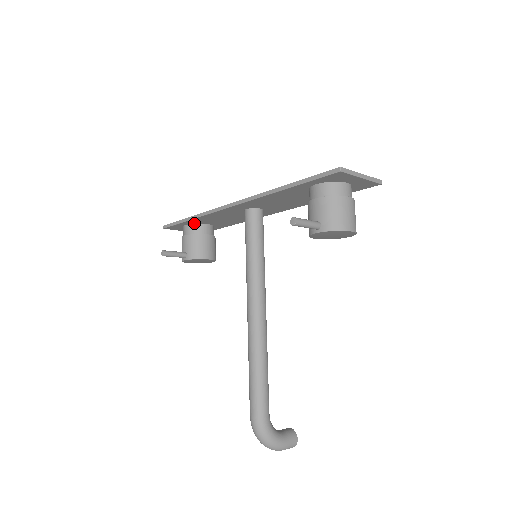
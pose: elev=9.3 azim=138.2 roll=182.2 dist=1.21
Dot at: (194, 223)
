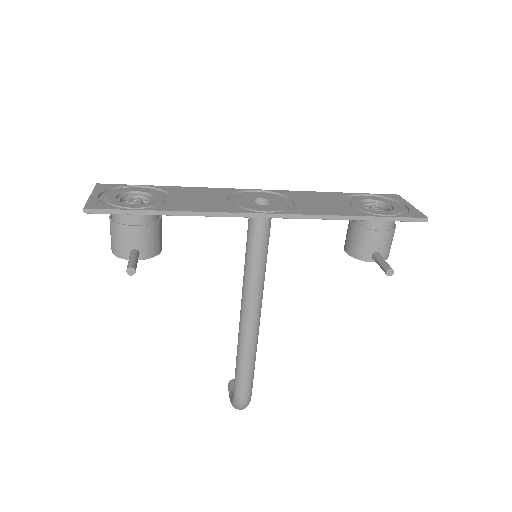
Dot at: occluded
